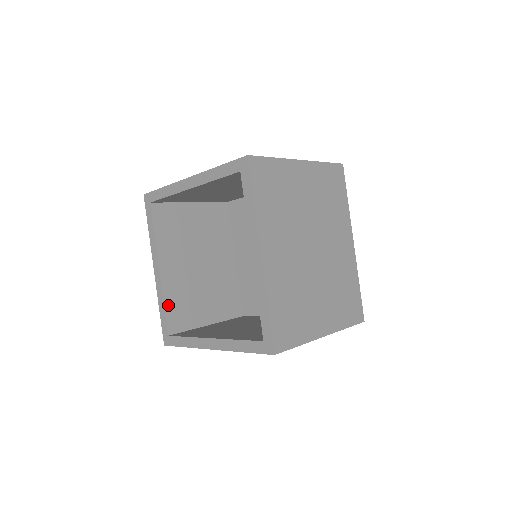
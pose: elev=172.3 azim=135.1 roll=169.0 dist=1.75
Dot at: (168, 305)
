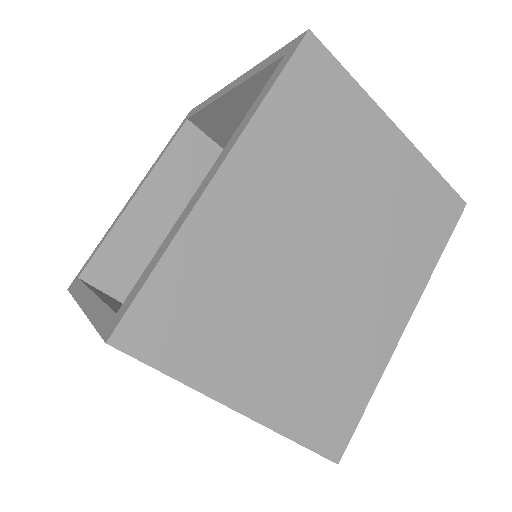
Dot at: (110, 243)
